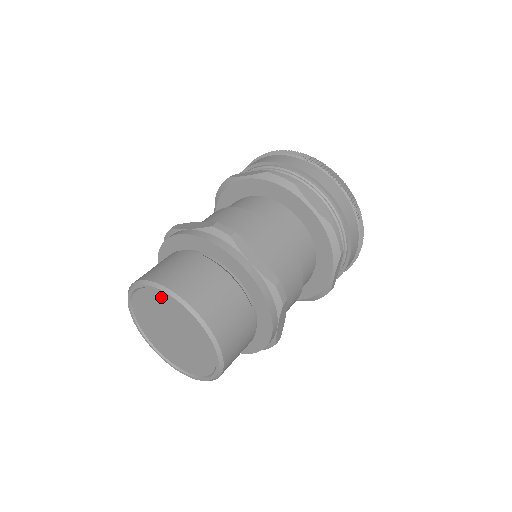
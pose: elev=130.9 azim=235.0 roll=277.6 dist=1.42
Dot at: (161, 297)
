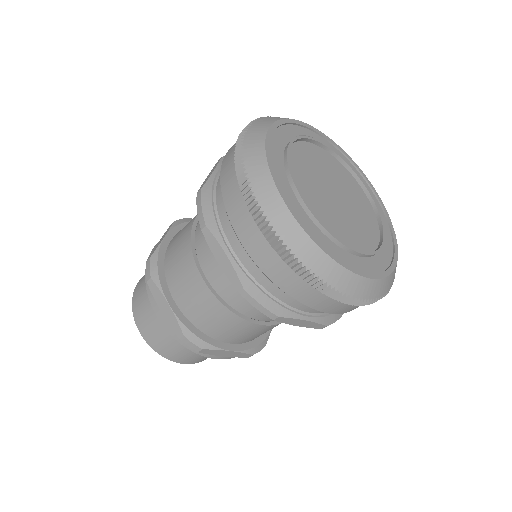
Dot at: occluded
